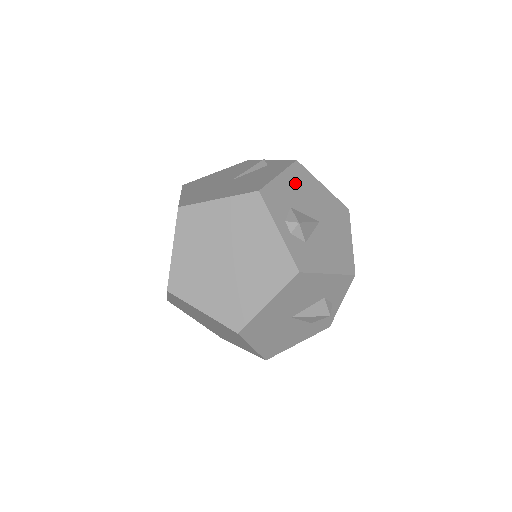
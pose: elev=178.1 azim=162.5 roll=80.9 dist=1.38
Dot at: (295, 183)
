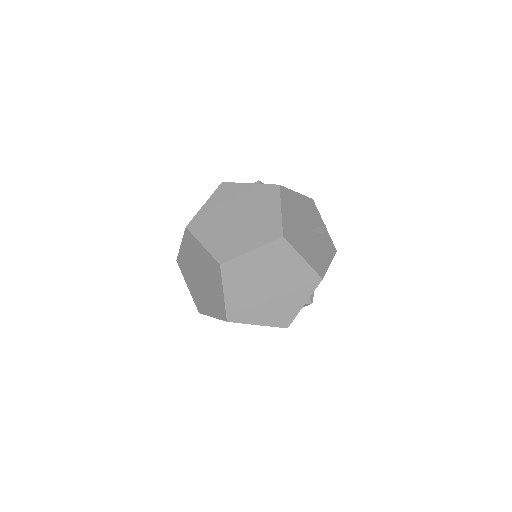
Dot at: occluded
